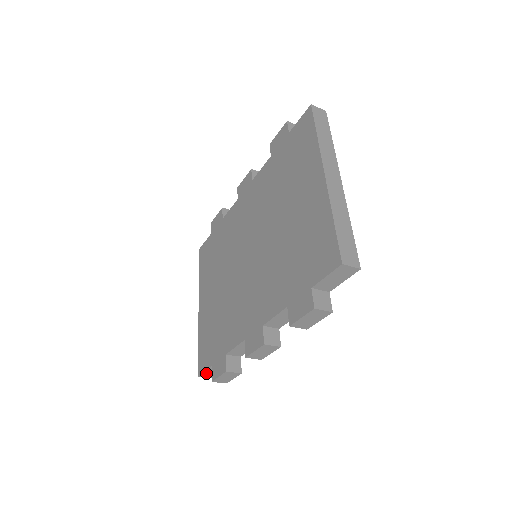
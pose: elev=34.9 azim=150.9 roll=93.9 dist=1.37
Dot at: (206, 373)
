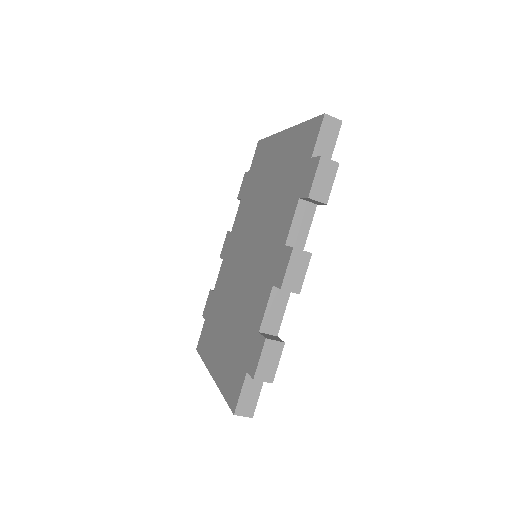
Dot at: (243, 401)
